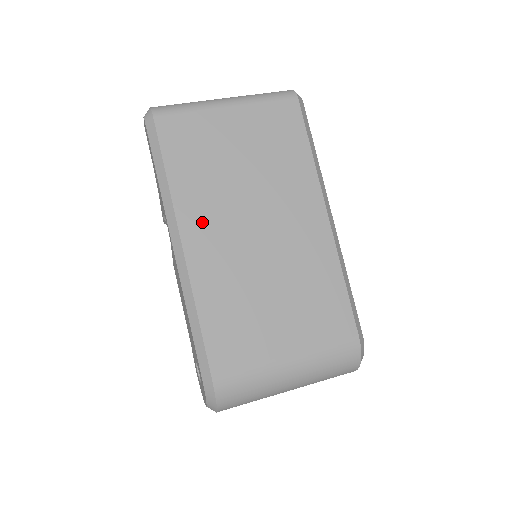
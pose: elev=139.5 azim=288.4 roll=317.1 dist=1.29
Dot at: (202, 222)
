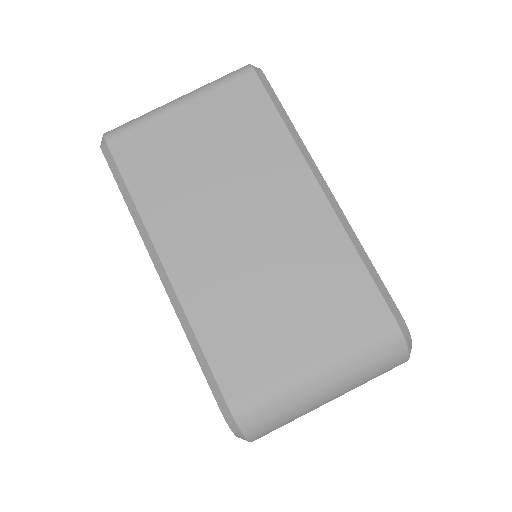
Dot at: (179, 235)
